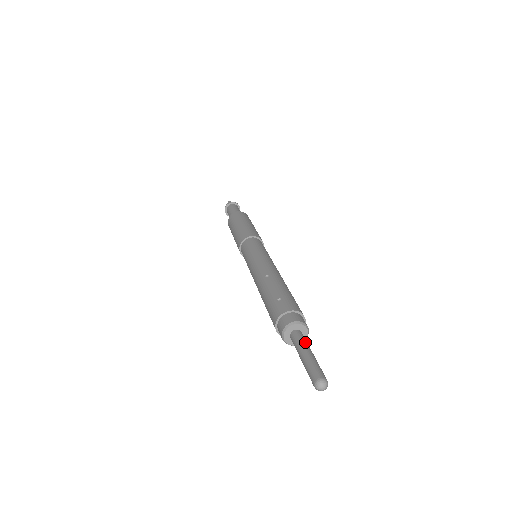
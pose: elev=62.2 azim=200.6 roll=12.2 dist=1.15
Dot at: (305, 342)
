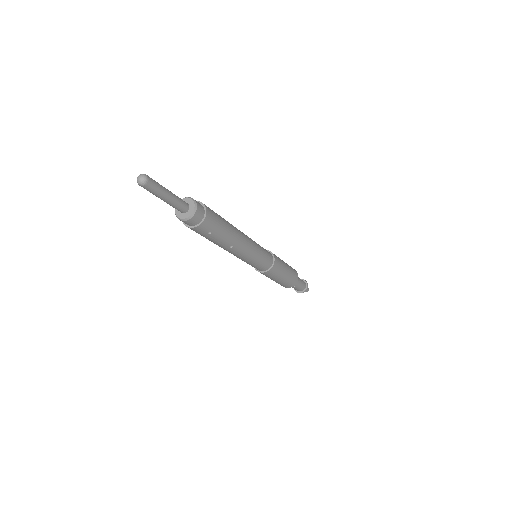
Dot at: occluded
